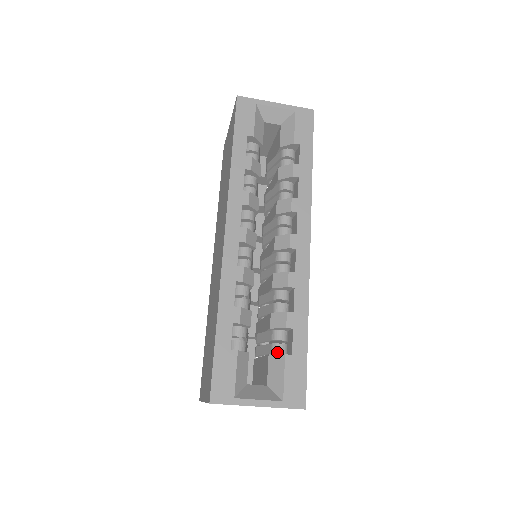
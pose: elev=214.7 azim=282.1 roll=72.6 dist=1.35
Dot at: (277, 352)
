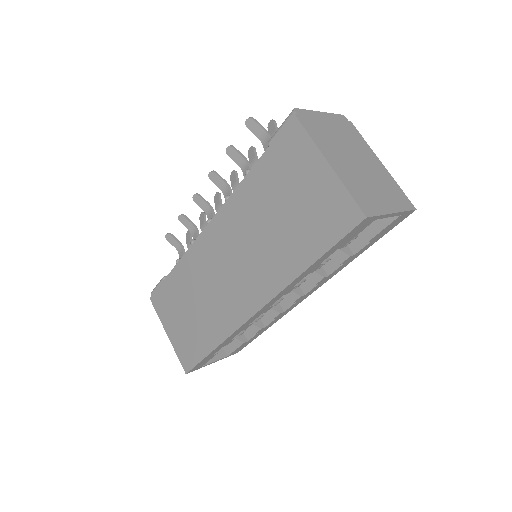
Dot at: (238, 336)
